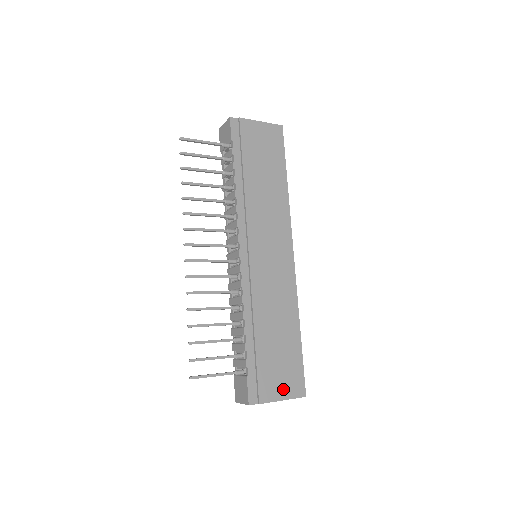
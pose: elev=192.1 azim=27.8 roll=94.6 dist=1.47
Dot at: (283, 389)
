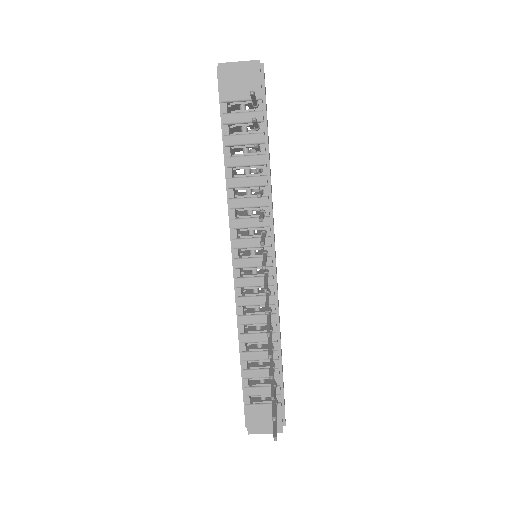
Dot at: occluded
